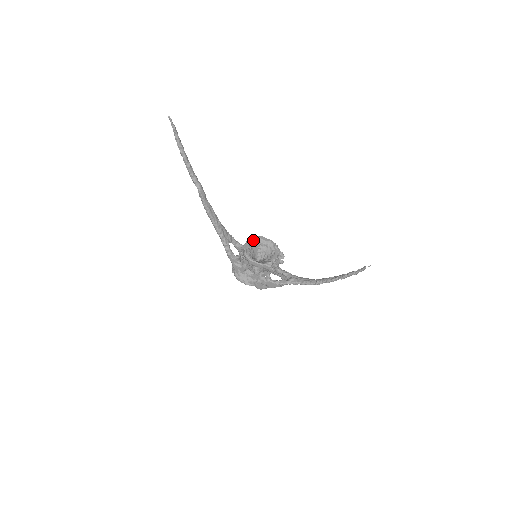
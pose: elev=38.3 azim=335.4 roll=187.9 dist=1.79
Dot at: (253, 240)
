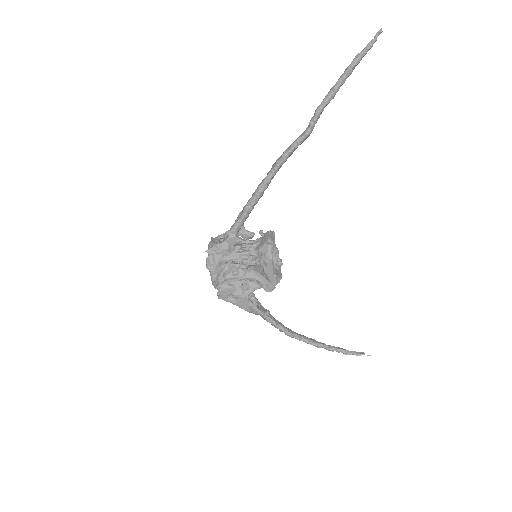
Dot at: (273, 236)
